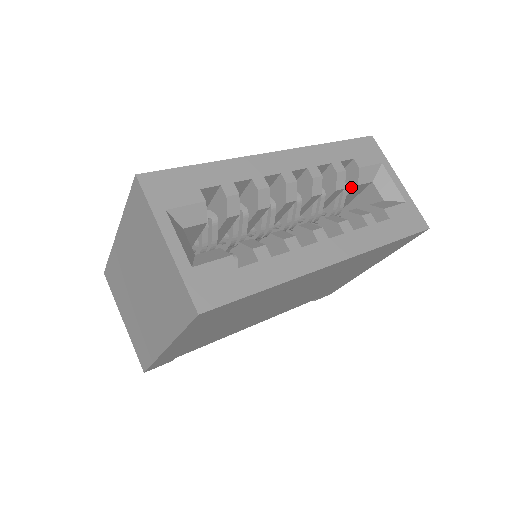
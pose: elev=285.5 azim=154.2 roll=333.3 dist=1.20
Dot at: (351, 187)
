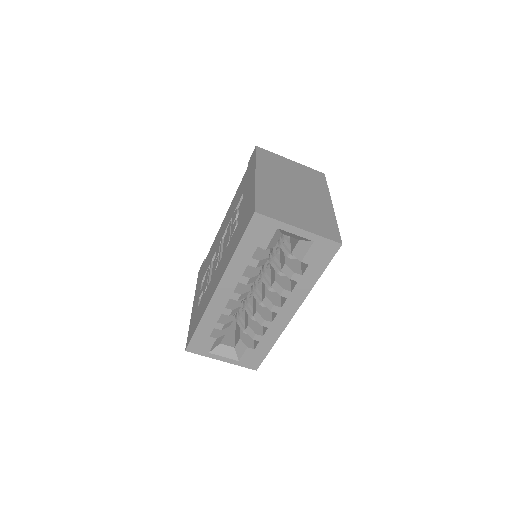
Dot at: occluded
